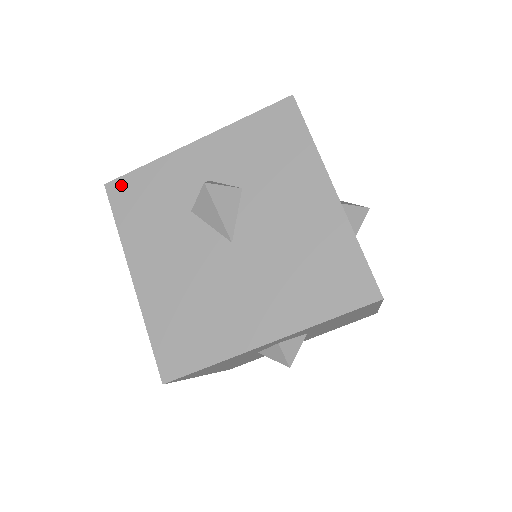
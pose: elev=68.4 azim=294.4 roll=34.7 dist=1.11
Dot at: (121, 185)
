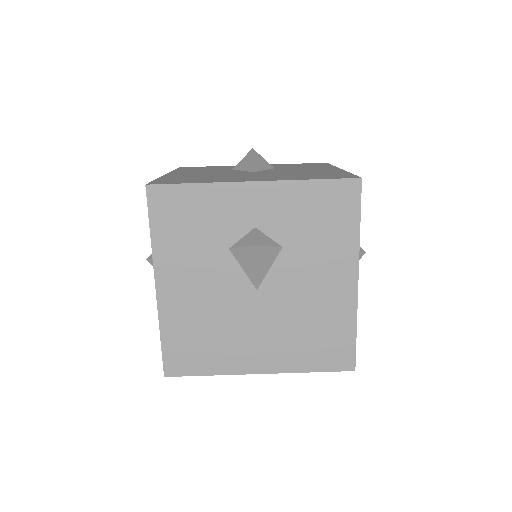
Dot at: (191, 167)
